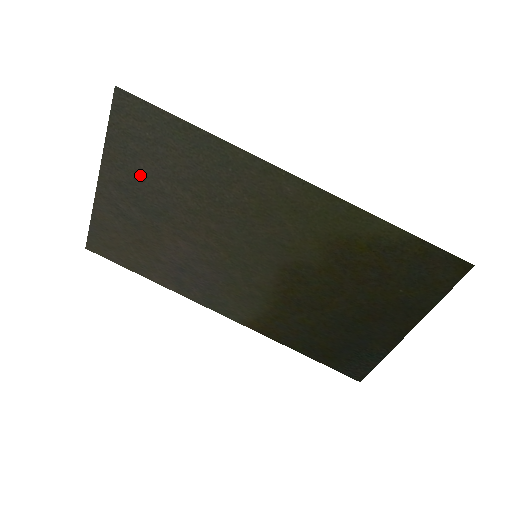
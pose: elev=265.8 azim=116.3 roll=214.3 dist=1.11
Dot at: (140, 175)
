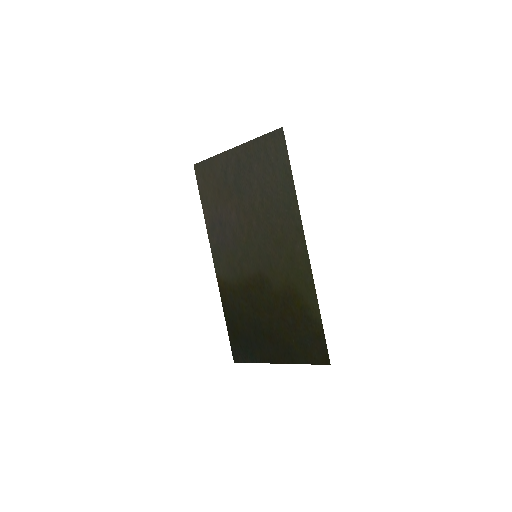
Dot at: (251, 168)
